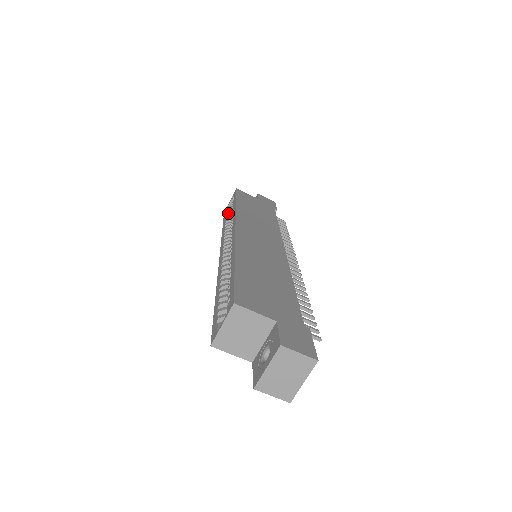
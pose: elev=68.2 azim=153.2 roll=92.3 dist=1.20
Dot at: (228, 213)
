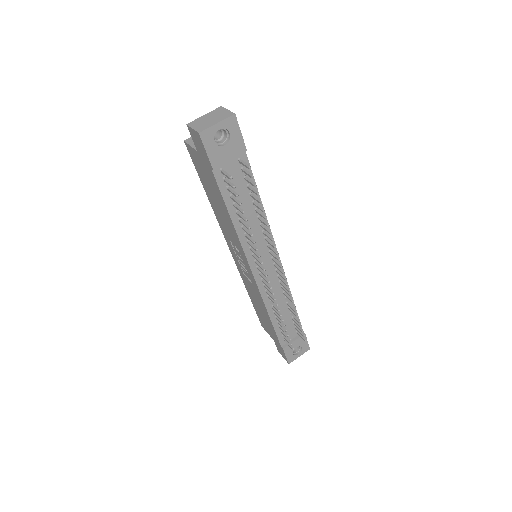
Dot at: occluded
